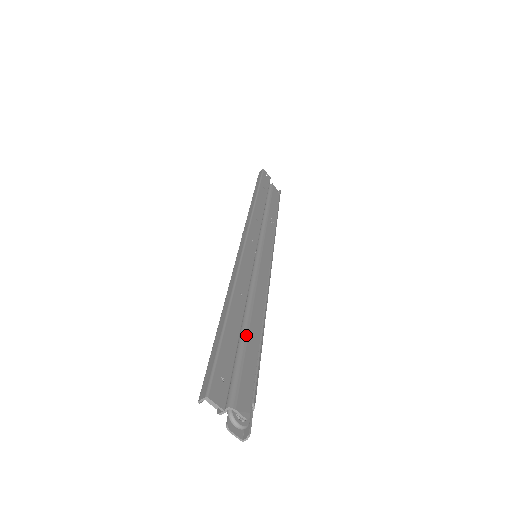
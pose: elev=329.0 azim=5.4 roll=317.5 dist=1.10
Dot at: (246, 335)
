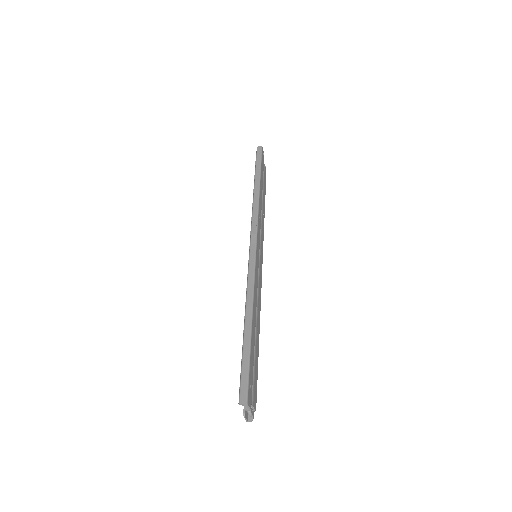
Dot at: (256, 342)
